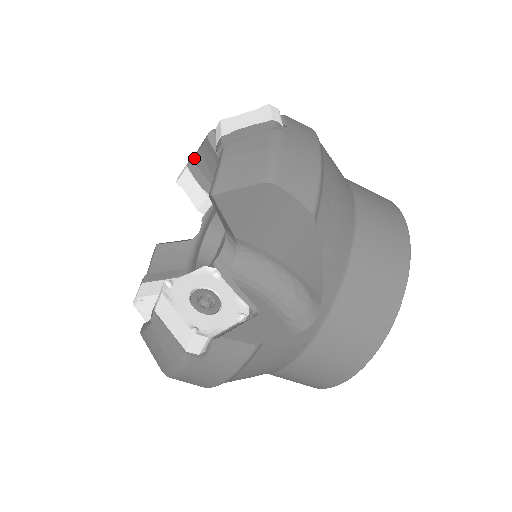
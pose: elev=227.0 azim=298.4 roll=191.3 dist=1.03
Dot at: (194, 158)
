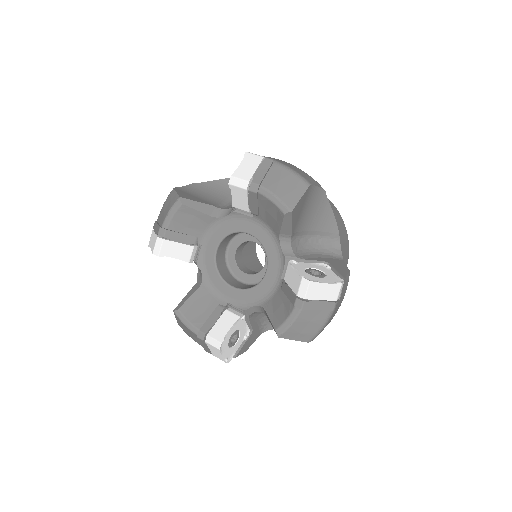
Dot at: (259, 192)
